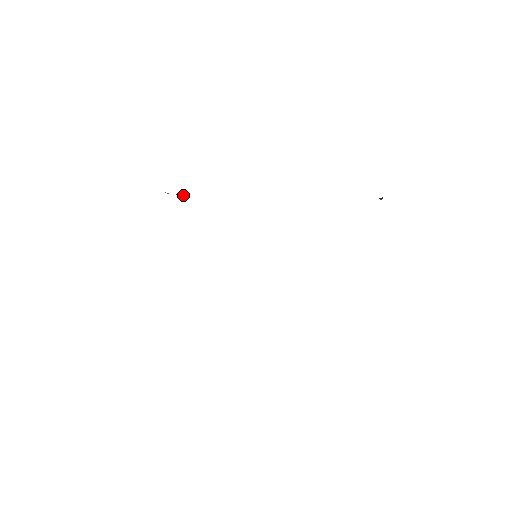
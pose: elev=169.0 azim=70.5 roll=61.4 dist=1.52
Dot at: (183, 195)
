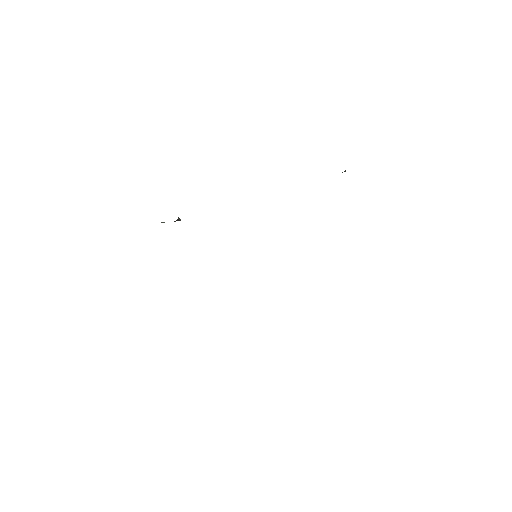
Dot at: (176, 220)
